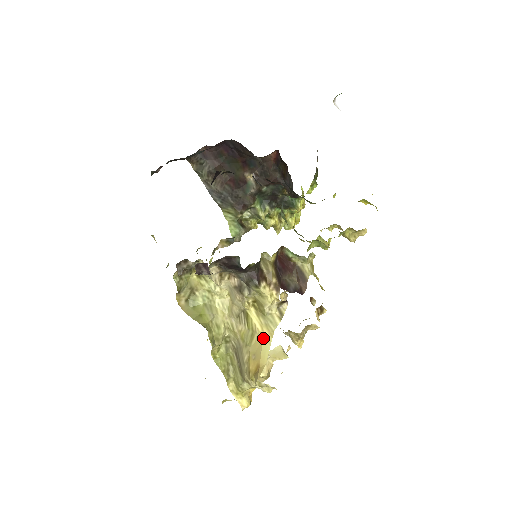
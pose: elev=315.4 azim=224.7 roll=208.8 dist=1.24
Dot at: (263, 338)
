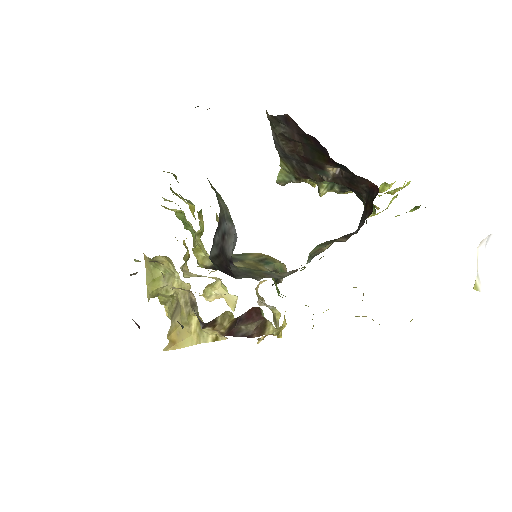
Dot at: (190, 336)
